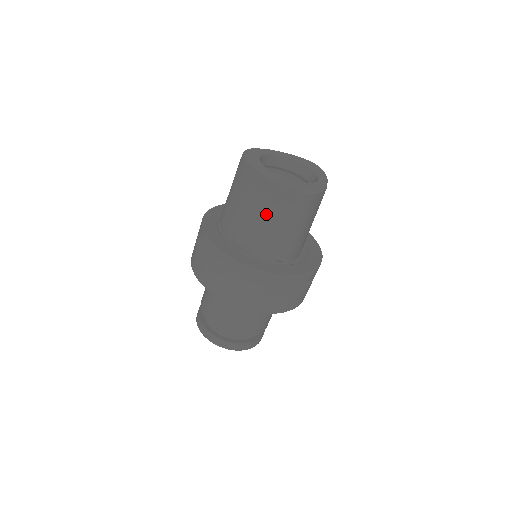
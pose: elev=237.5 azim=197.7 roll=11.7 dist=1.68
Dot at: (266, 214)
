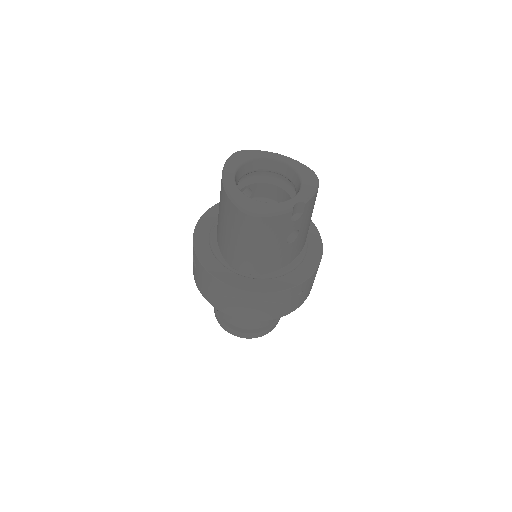
Dot at: (225, 224)
